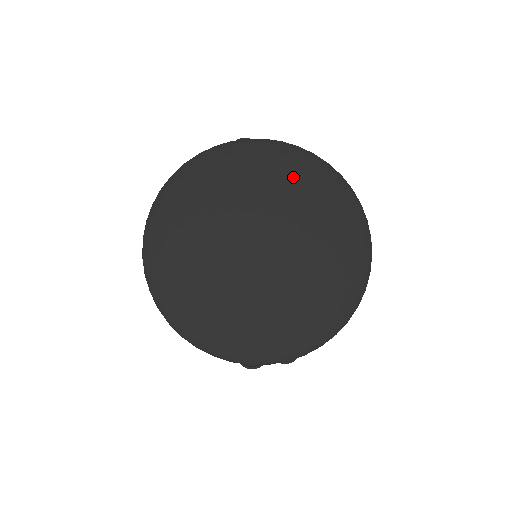
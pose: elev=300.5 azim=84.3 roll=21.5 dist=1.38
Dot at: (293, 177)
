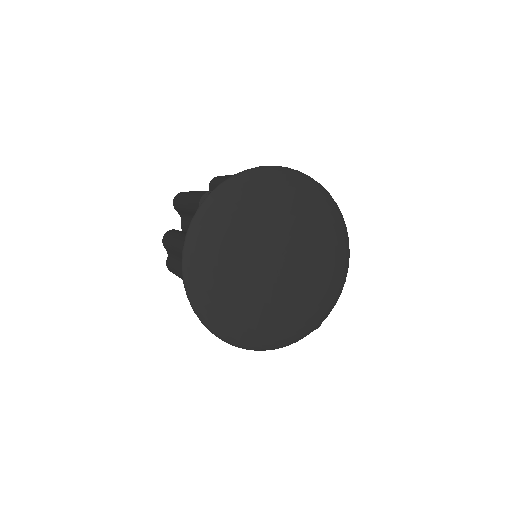
Dot at: (262, 198)
